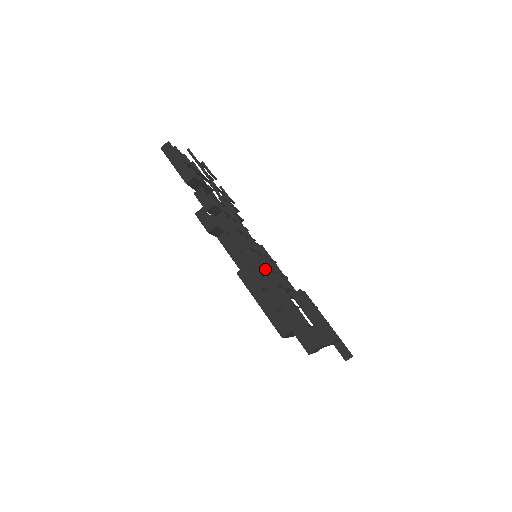
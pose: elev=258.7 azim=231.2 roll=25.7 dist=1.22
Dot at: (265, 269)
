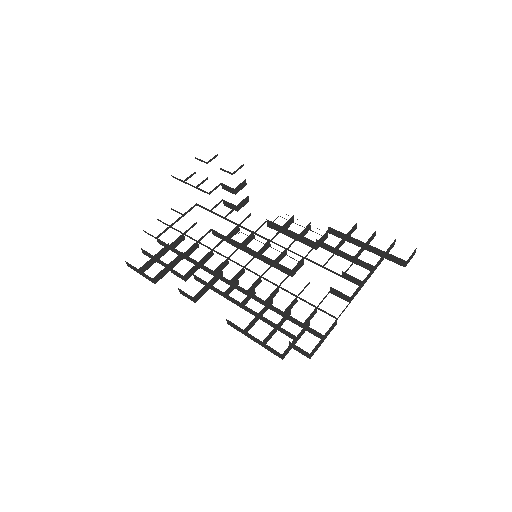
Dot at: (250, 293)
